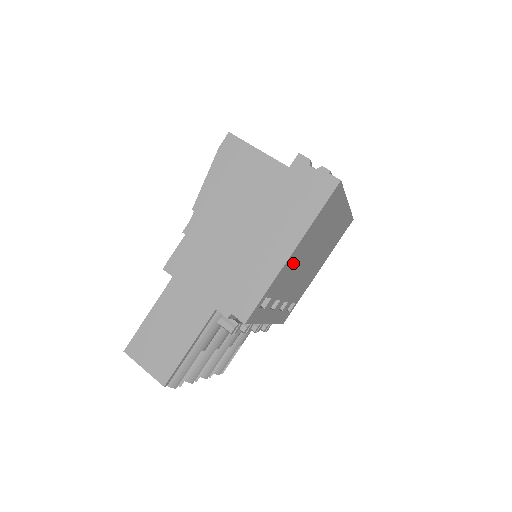
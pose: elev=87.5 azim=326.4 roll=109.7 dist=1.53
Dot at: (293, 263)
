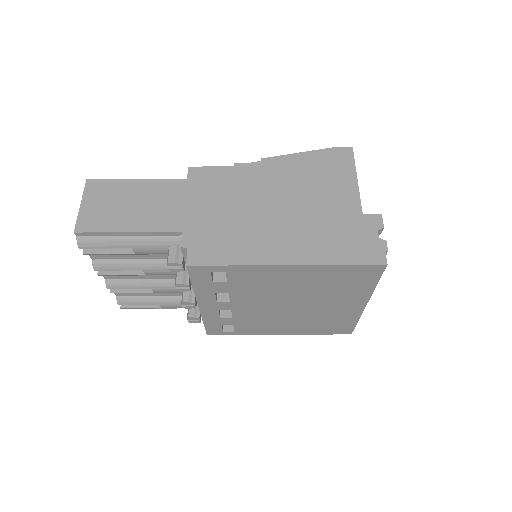
Dot at: (276, 279)
